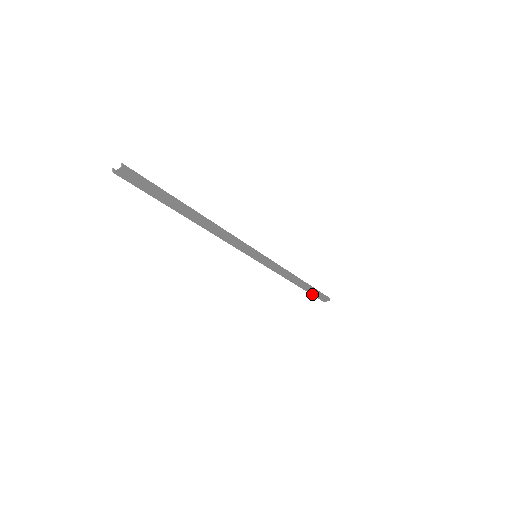
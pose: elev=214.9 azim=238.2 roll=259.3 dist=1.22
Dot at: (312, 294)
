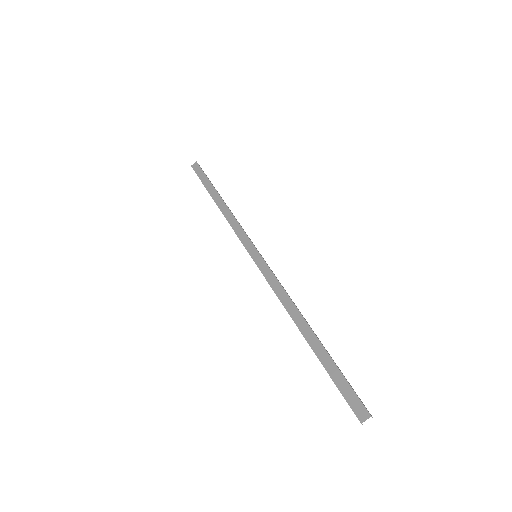
Dot at: (331, 377)
